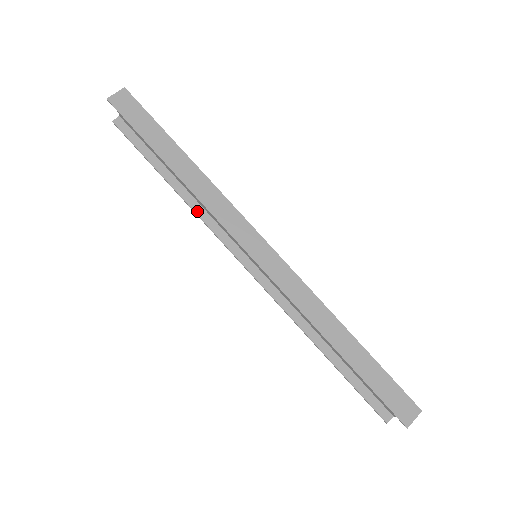
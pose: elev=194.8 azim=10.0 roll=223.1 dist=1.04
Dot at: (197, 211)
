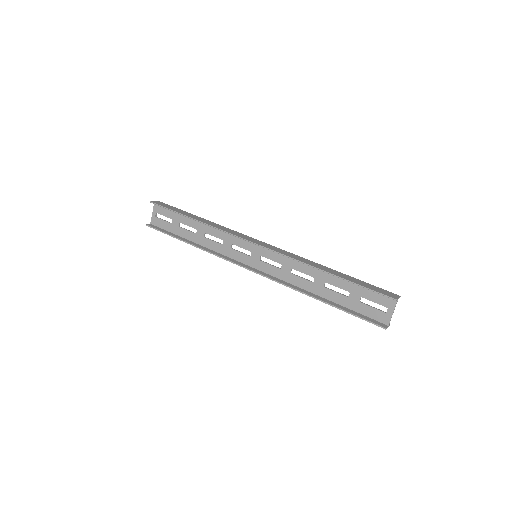
Dot at: (209, 251)
